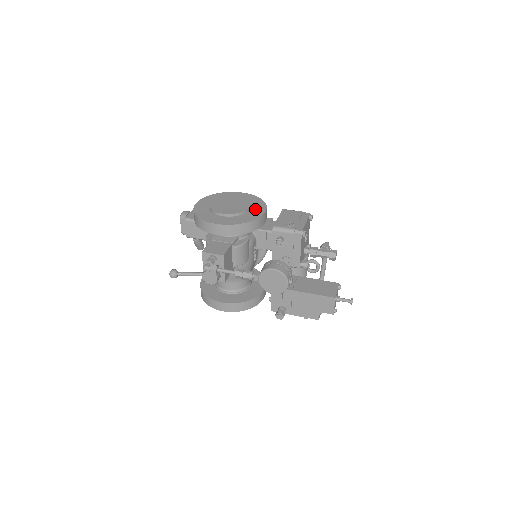
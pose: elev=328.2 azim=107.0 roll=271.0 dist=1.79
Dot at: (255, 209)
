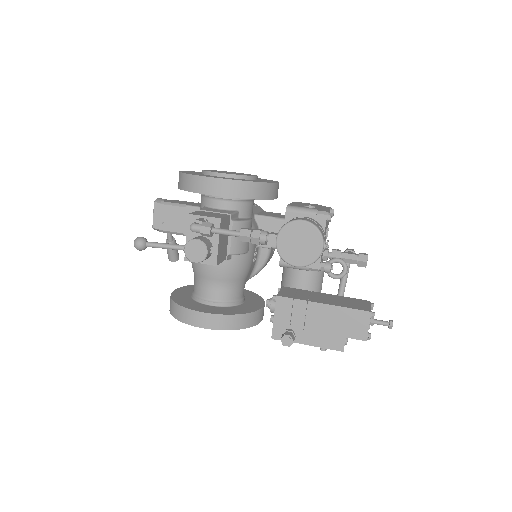
Dot at: (264, 180)
